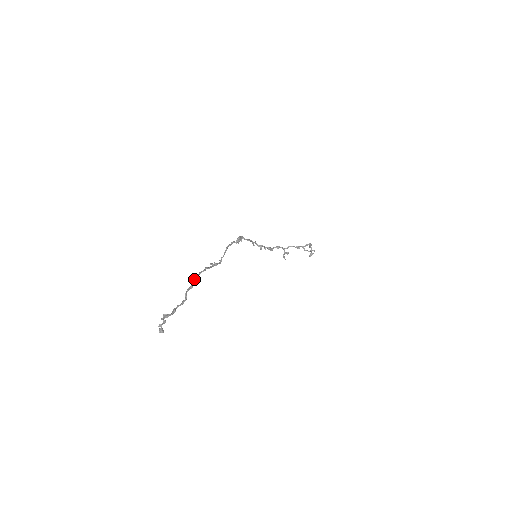
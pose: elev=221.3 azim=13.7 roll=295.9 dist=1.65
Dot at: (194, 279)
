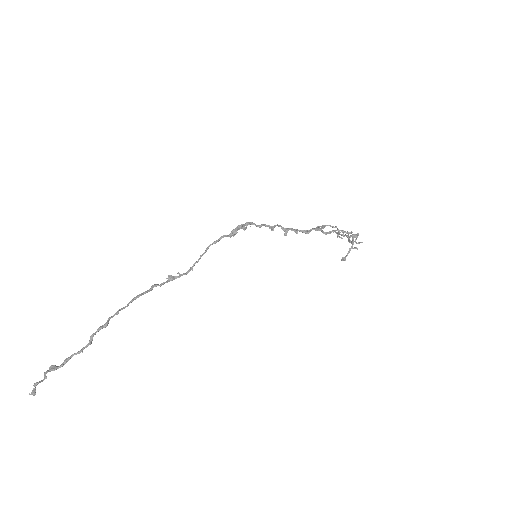
Dot at: (117, 311)
